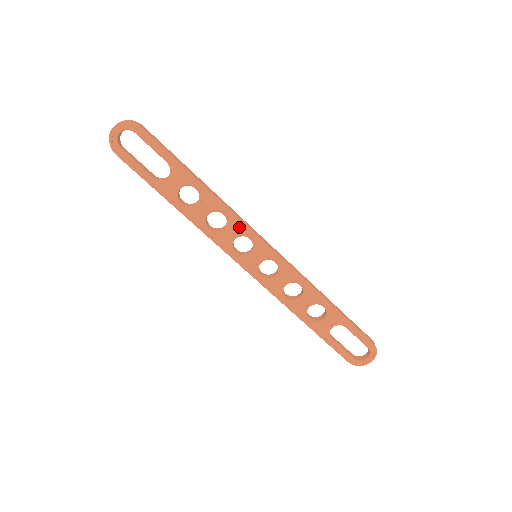
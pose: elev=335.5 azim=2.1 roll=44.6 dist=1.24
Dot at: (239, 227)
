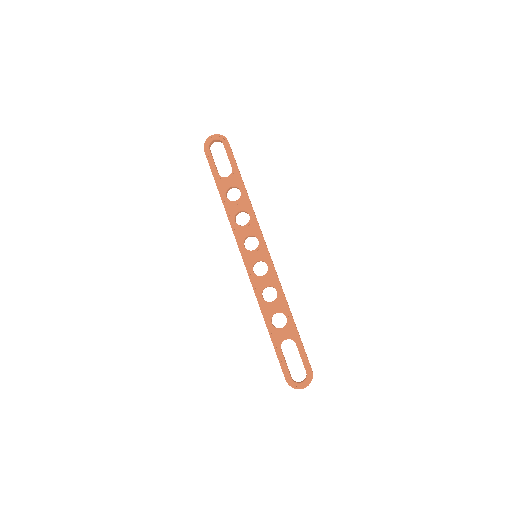
Dot at: (255, 229)
